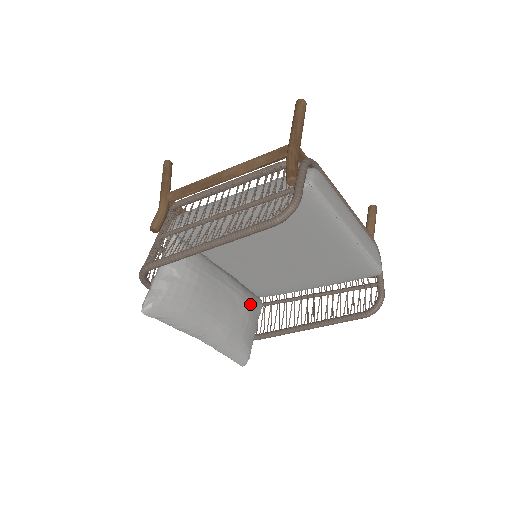
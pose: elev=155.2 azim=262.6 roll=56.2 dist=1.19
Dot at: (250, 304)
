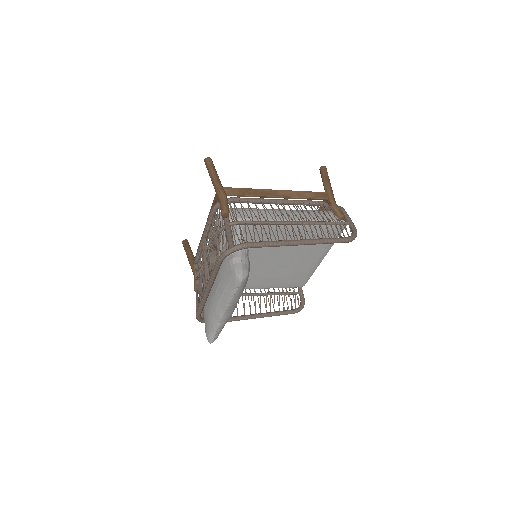
Dot at: occluded
